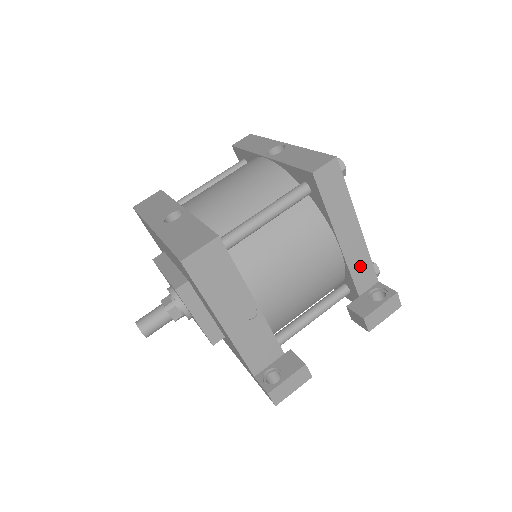
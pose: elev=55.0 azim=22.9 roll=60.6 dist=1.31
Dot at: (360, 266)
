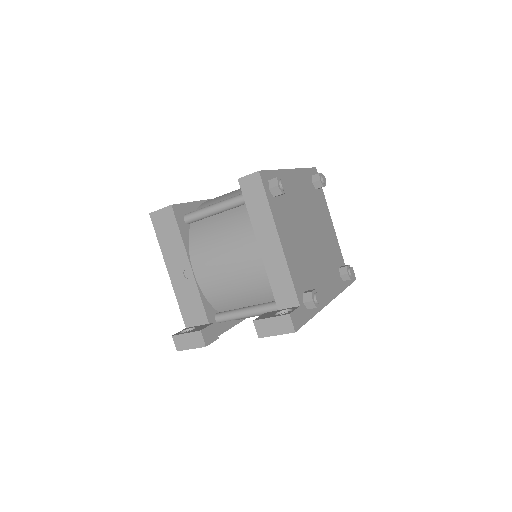
Dot at: (280, 280)
